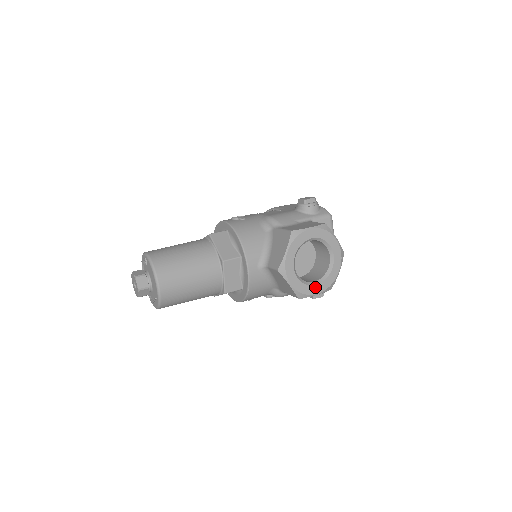
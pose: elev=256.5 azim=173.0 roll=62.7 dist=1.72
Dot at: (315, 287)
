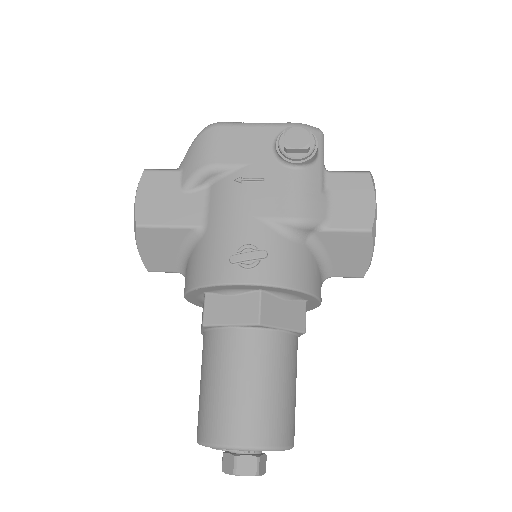
Dot at: occluded
